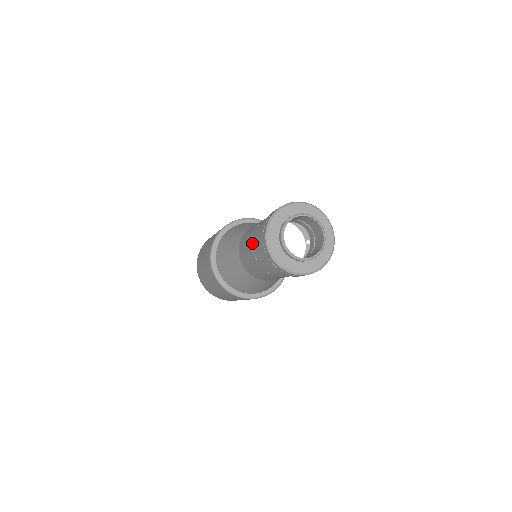
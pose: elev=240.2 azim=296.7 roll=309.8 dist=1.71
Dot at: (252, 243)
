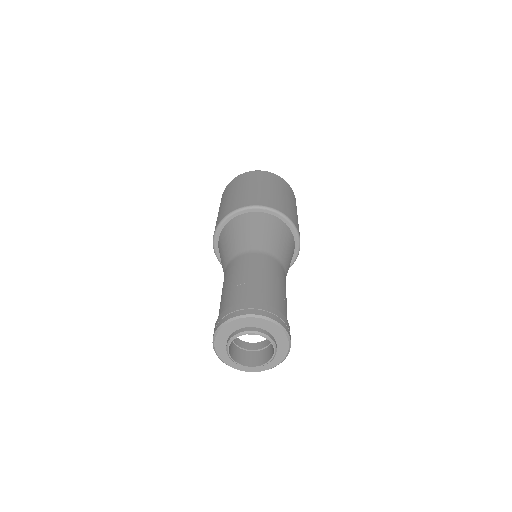
Dot at: occluded
